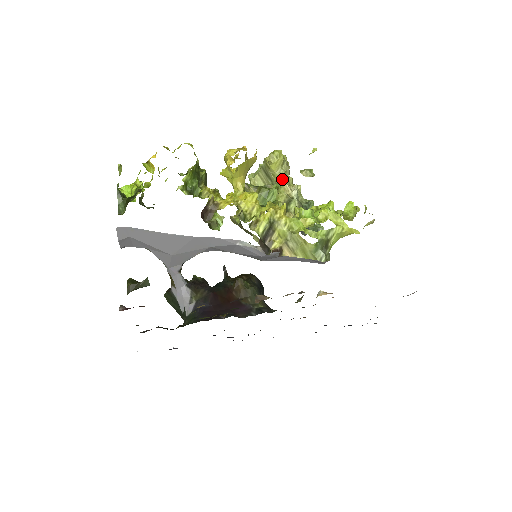
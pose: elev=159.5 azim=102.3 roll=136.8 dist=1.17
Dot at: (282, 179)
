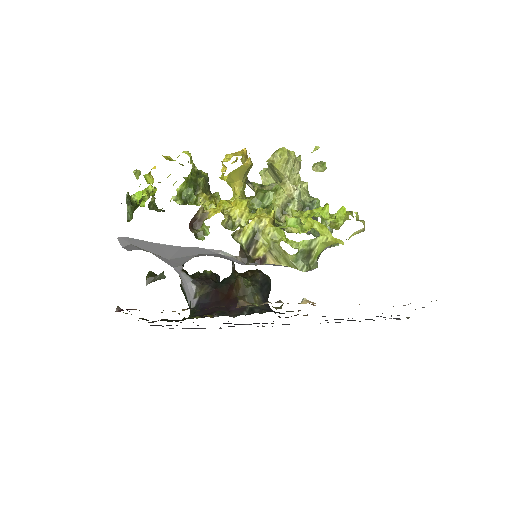
Dot at: (286, 178)
